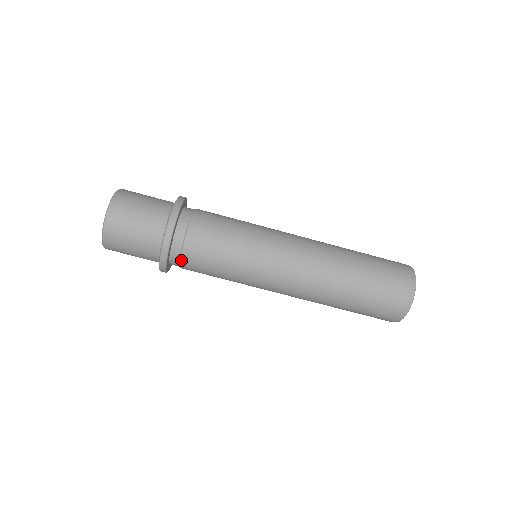
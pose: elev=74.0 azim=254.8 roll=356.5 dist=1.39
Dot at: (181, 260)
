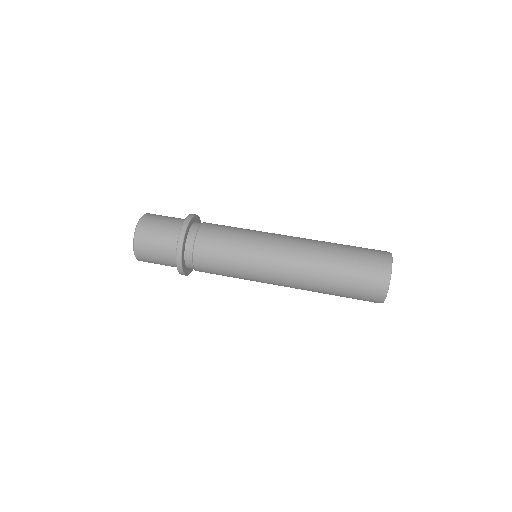
Dot at: (198, 231)
